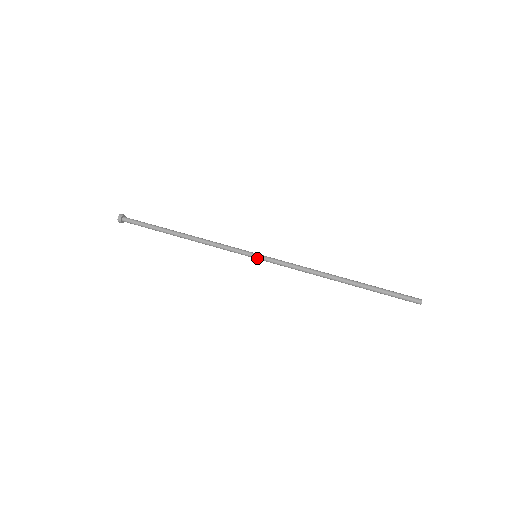
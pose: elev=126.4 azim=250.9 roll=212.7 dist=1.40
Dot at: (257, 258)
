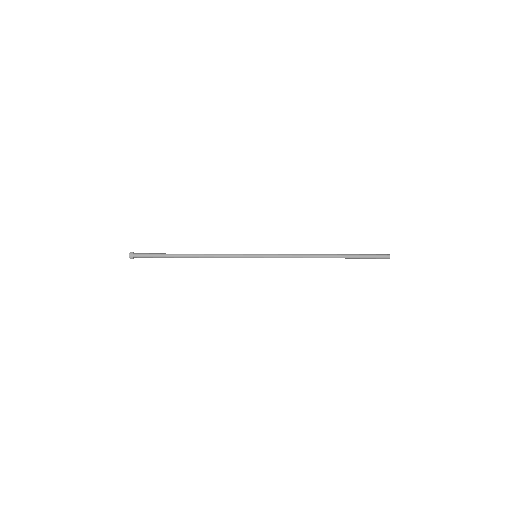
Dot at: (258, 255)
